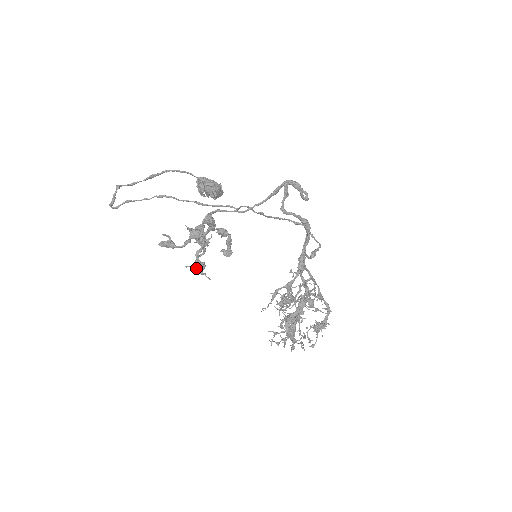
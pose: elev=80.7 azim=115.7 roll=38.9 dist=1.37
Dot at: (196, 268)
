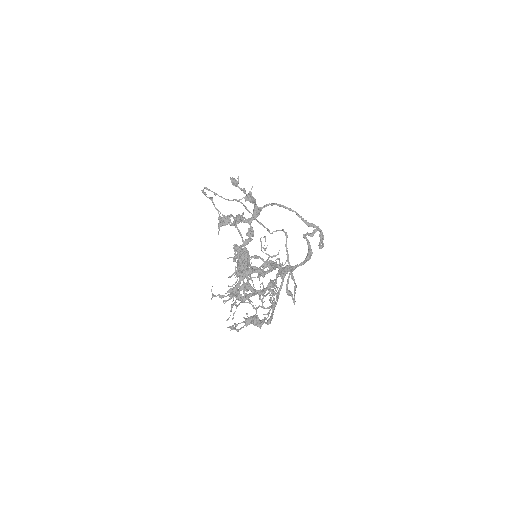
Dot at: (222, 218)
